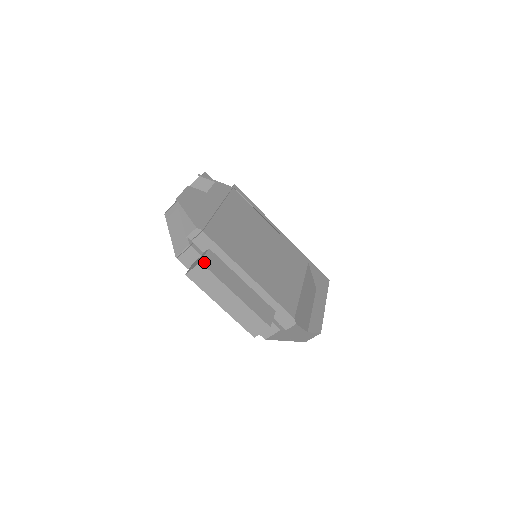
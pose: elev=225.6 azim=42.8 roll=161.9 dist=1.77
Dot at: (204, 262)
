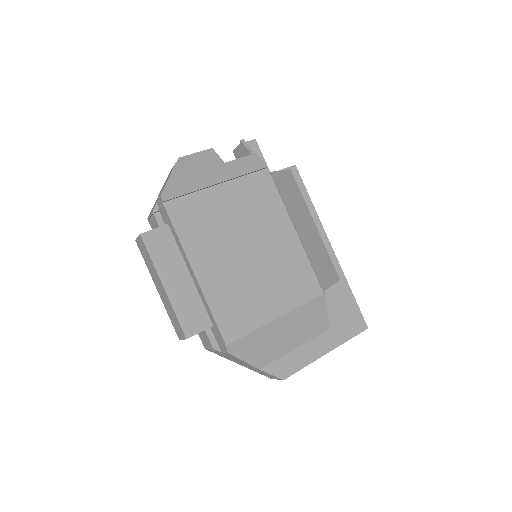
Dot at: (146, 236)
